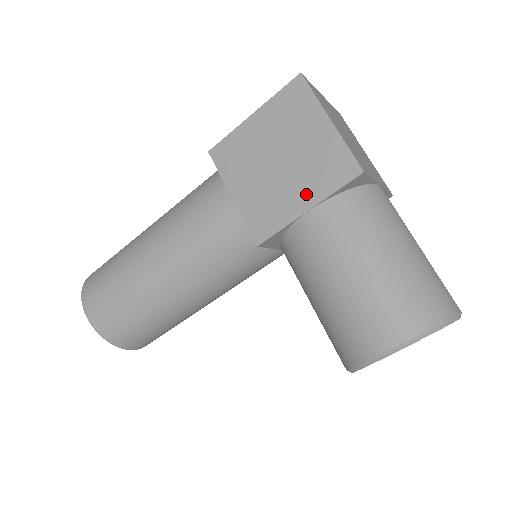
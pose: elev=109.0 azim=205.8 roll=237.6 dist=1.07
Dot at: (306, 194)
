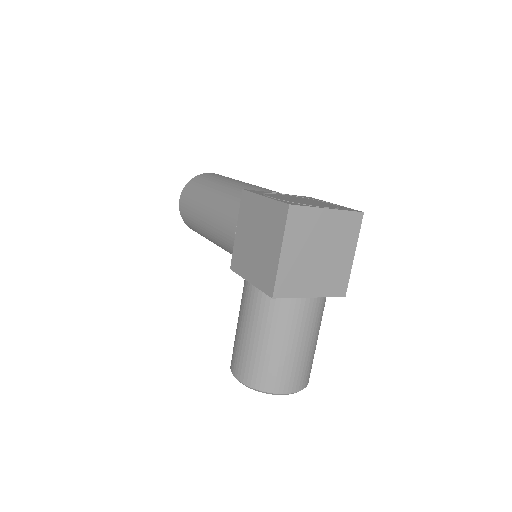
Dot at: (253, 274)
